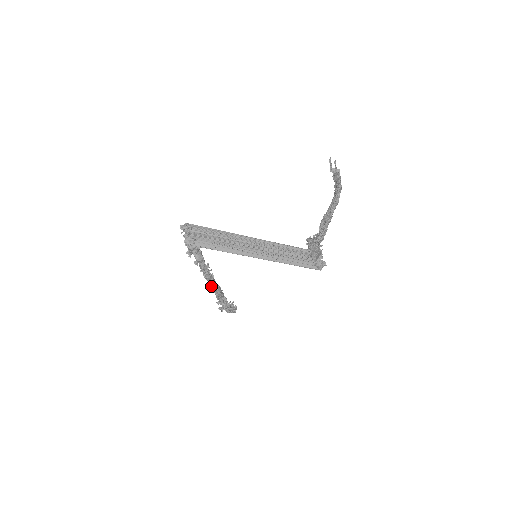
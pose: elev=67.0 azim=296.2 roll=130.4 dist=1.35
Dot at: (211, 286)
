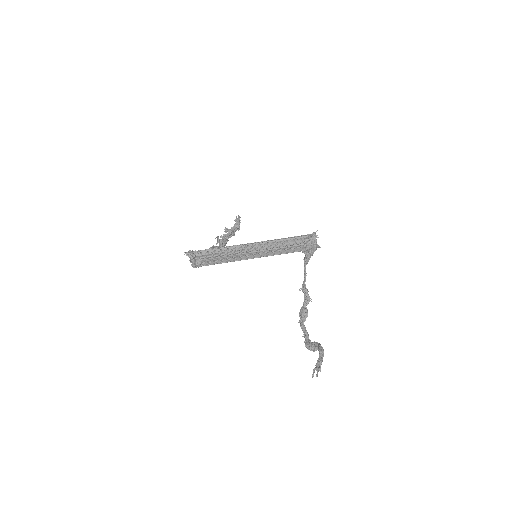
Dot at: occluded
